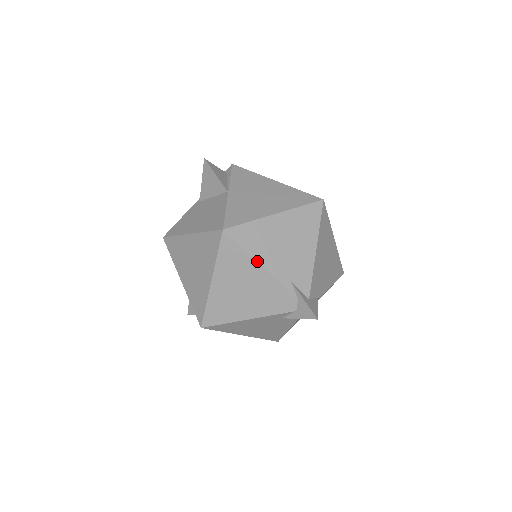
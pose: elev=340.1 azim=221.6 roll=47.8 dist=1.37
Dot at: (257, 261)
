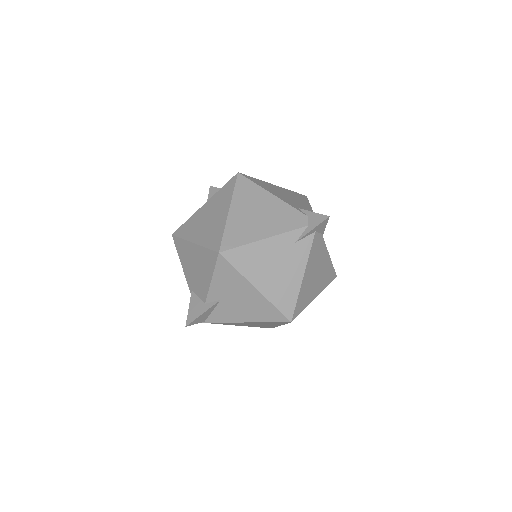
Dot at: (268, 191)
